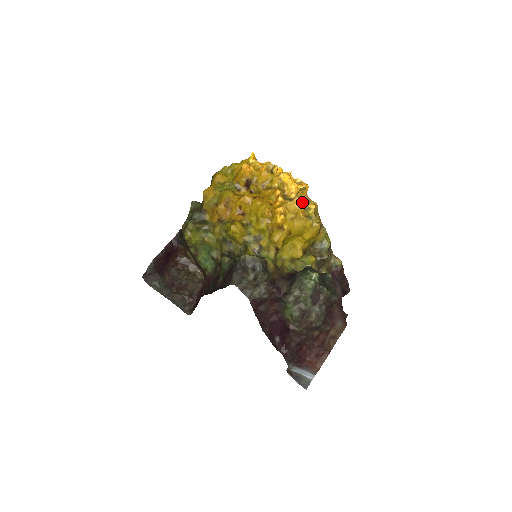
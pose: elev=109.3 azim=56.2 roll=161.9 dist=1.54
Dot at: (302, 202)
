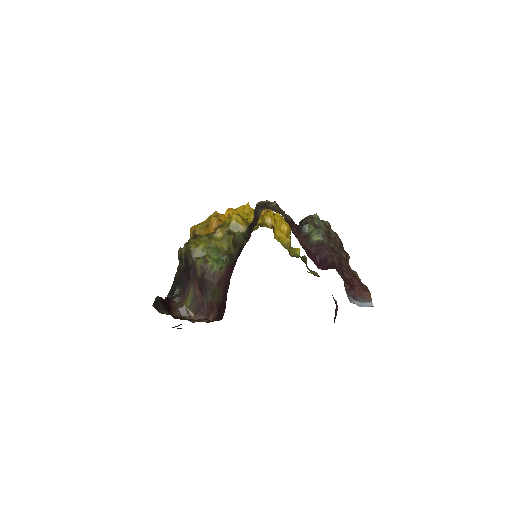
Dot at: occluded
